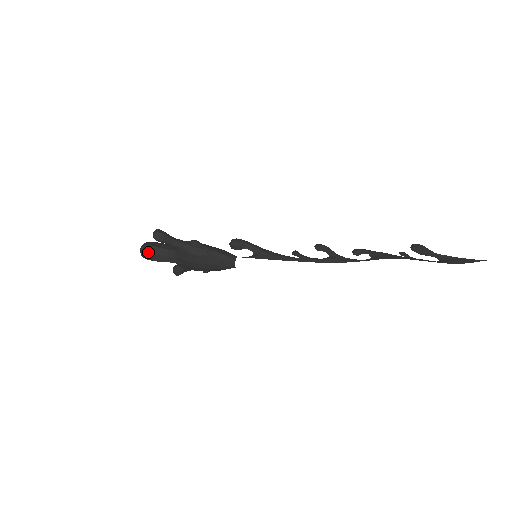
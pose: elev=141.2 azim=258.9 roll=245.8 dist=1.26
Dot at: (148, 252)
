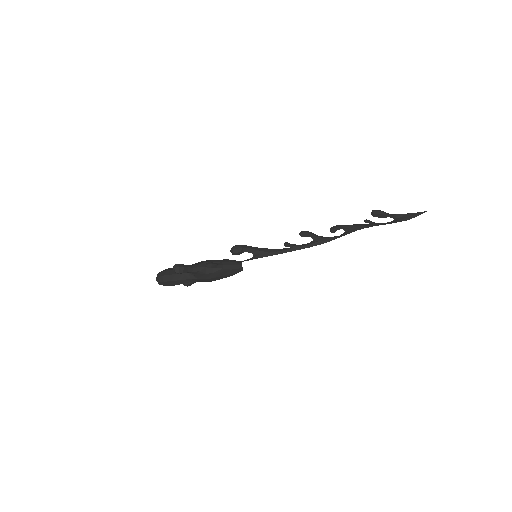
Dot at: (166, 281)
